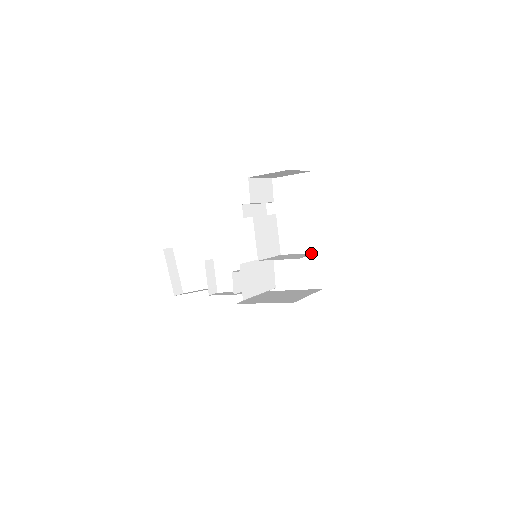
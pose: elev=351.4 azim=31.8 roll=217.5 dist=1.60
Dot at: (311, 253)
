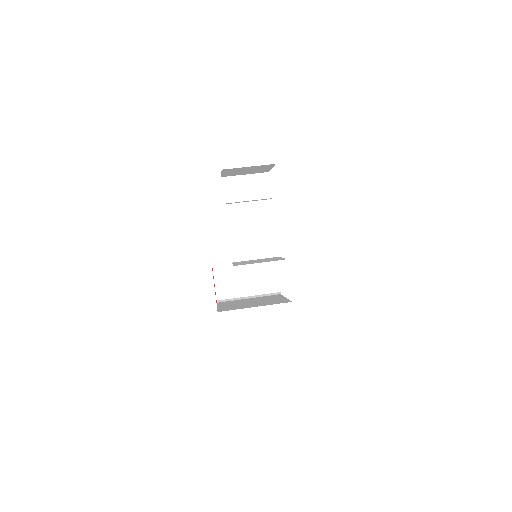
Dot at: (281, 259)
